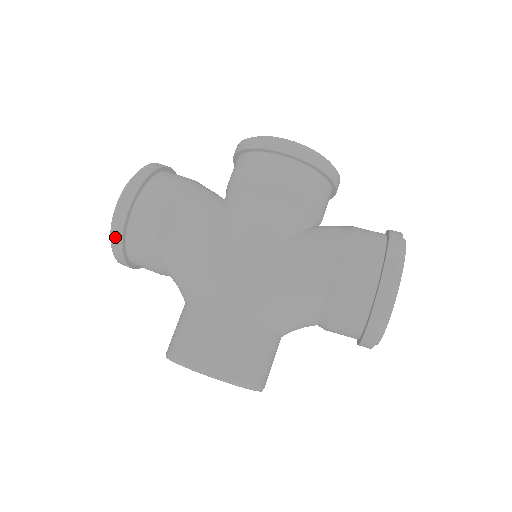
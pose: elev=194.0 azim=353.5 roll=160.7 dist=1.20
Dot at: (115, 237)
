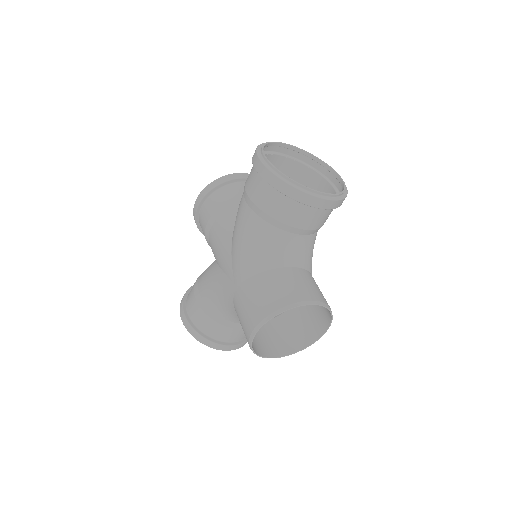
Dot at: (197, 338)
